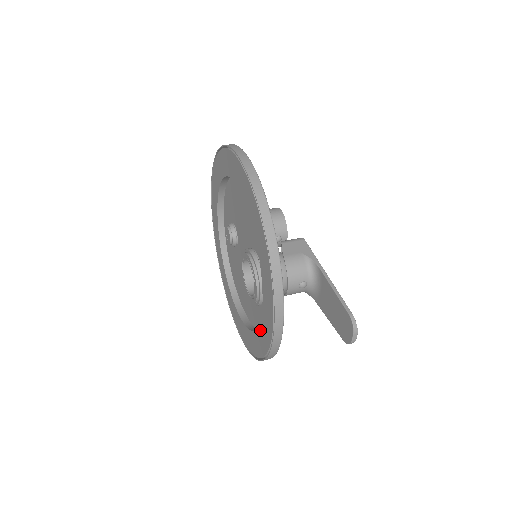
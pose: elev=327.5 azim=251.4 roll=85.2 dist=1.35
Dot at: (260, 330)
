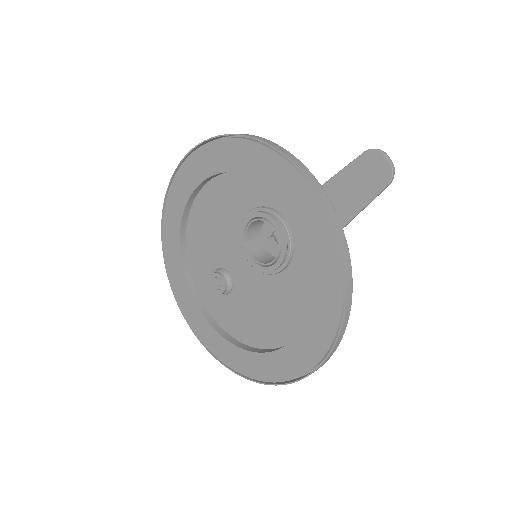
Dot at: (313, 254)
